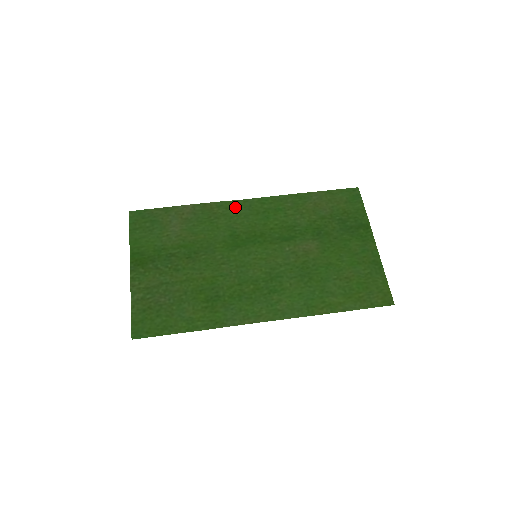
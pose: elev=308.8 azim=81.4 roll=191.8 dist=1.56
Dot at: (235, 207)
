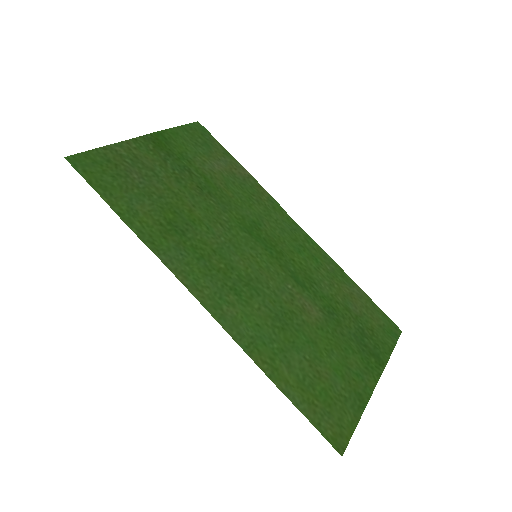
Dot at: (282, 215)
